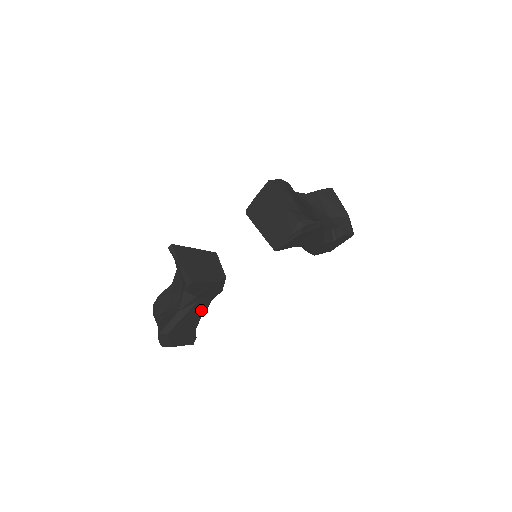
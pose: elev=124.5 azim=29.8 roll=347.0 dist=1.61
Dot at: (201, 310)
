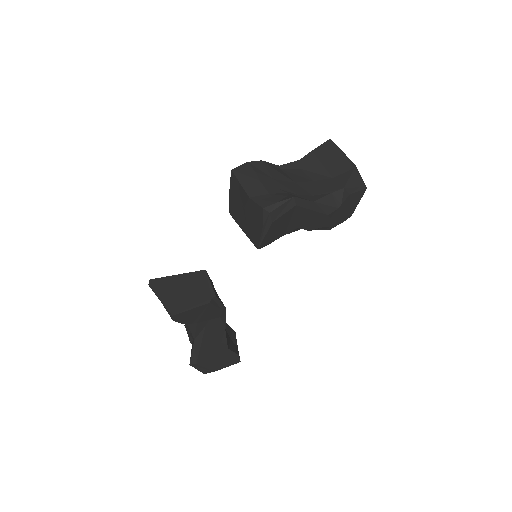
Dot at: (218, 331)
